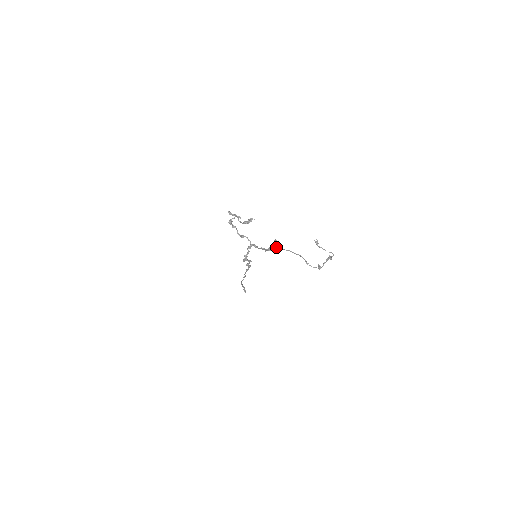
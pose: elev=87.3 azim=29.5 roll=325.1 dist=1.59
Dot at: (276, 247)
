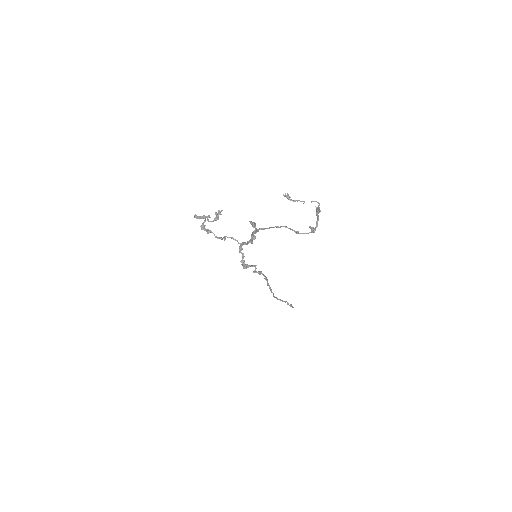
Dot at: (255, 231)
